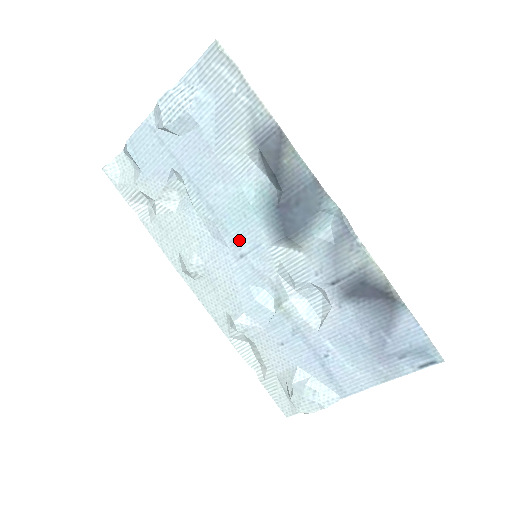
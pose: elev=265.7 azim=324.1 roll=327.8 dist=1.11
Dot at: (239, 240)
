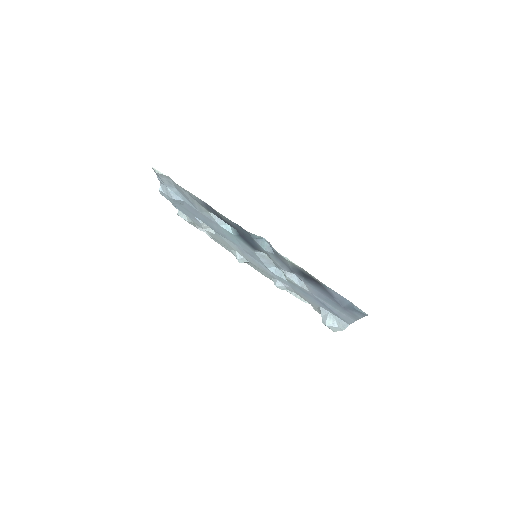
Dot at: (244, 249)
